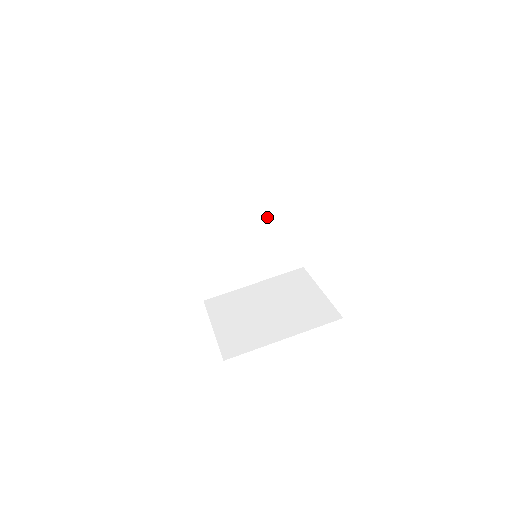
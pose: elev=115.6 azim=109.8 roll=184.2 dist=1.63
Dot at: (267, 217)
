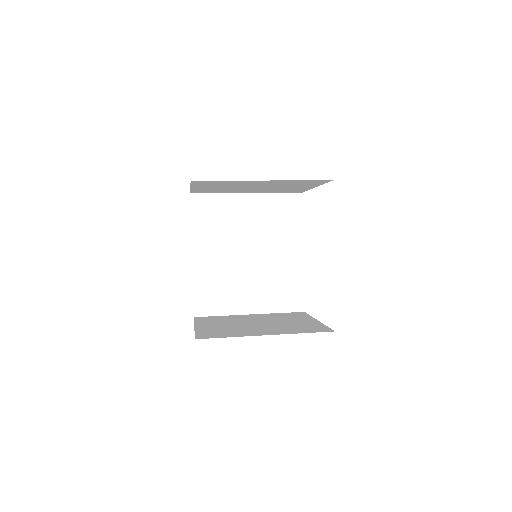
Dot at: (276, 244)
